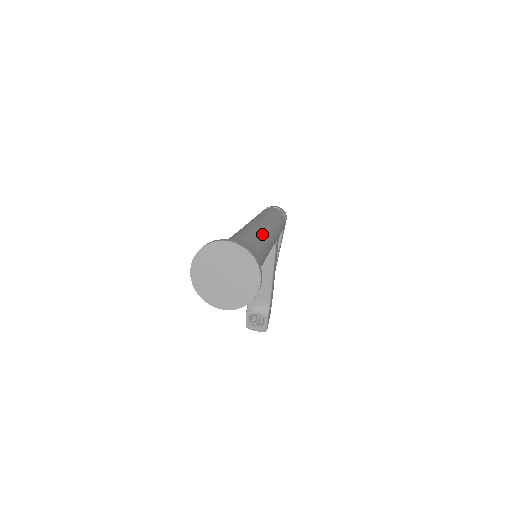
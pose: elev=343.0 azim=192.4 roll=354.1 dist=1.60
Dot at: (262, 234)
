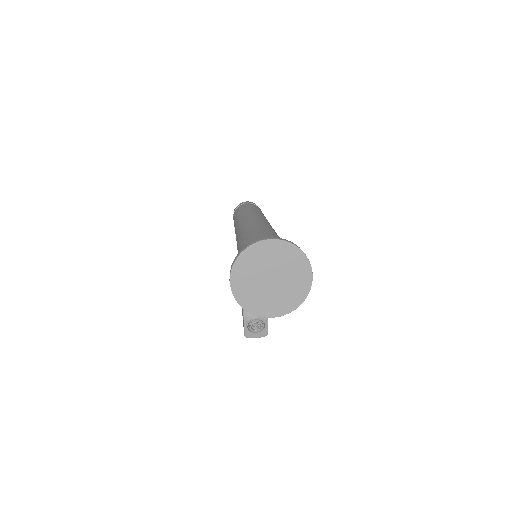
Dot at: (271, 229)
